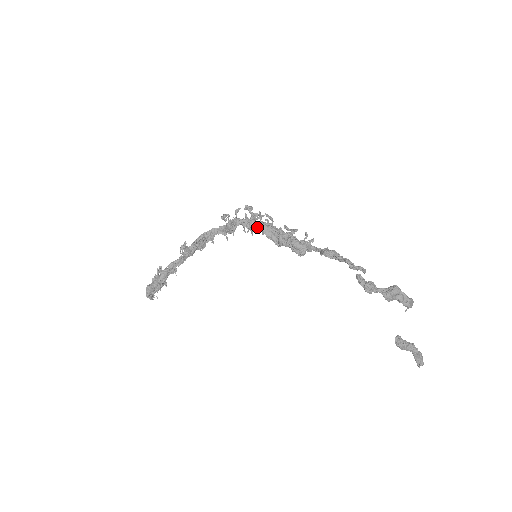
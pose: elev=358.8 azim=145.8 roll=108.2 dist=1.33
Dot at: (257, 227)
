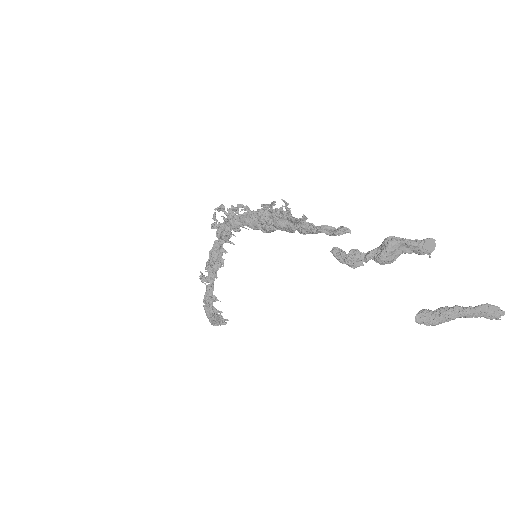
Dot at: (238, 225)
